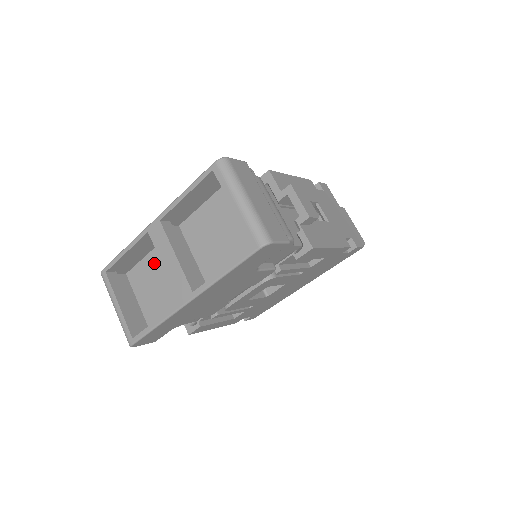
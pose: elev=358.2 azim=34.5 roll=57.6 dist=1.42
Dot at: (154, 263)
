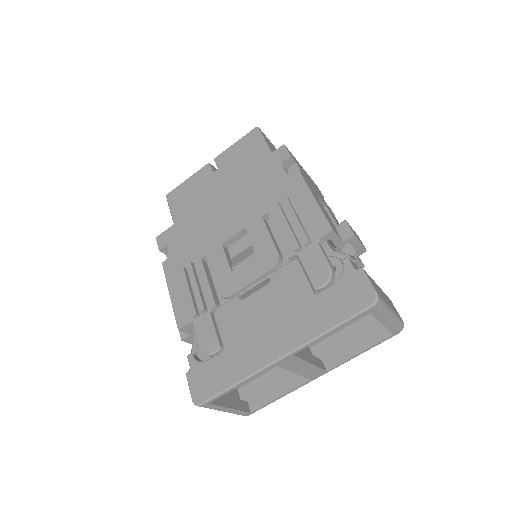
Dot at: occluded
